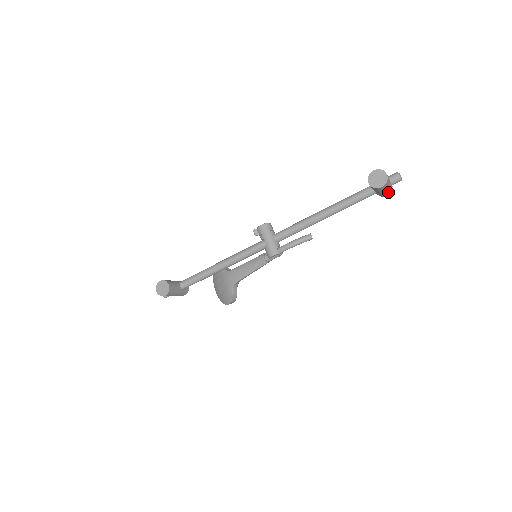
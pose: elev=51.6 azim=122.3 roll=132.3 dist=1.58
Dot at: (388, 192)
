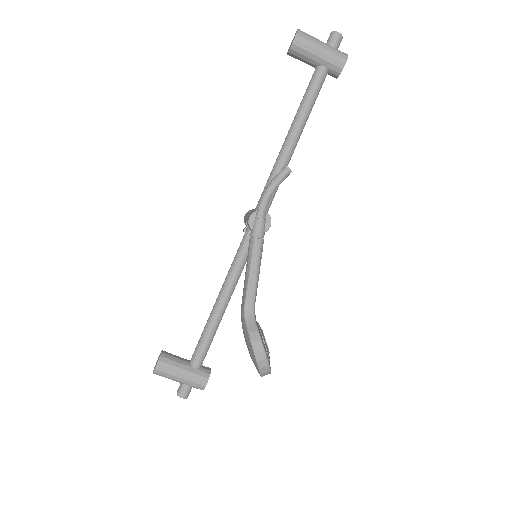
Dot at: (336, 55)
